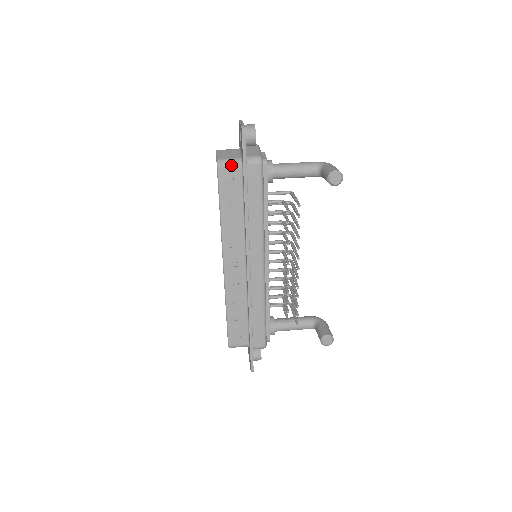
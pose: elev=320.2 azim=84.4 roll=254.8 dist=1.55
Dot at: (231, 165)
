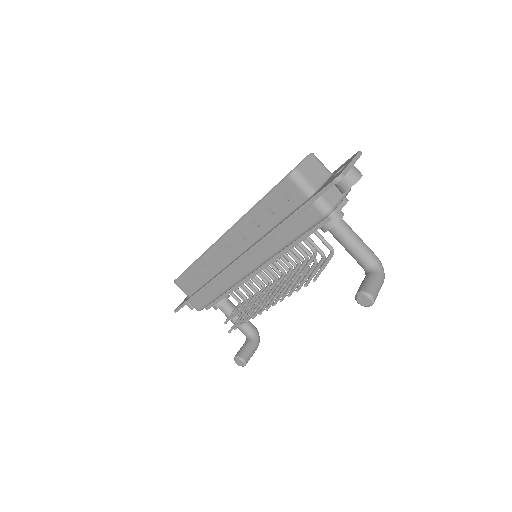
Dot at: (301, 187)
